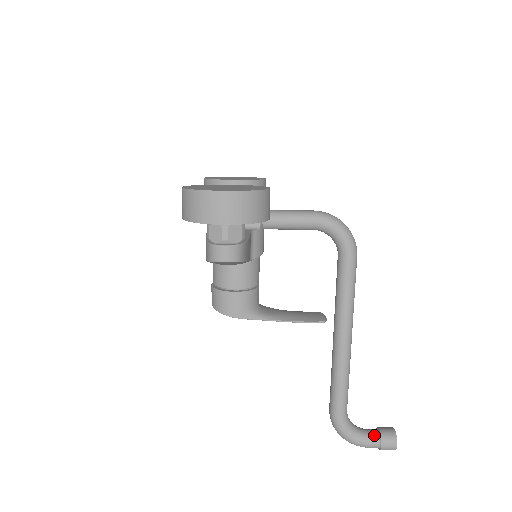
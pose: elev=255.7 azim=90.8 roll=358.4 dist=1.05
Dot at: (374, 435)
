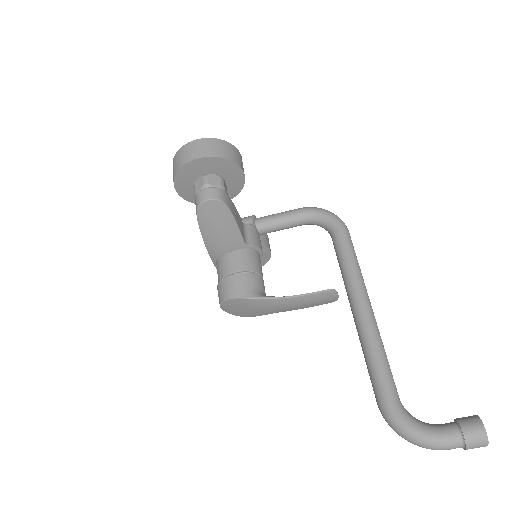
Dot at: (448, 424)
